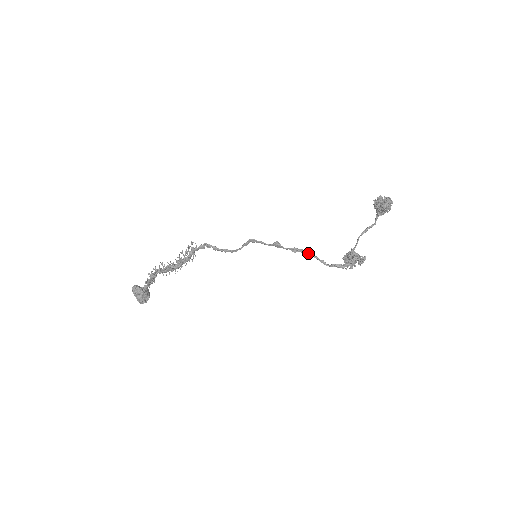
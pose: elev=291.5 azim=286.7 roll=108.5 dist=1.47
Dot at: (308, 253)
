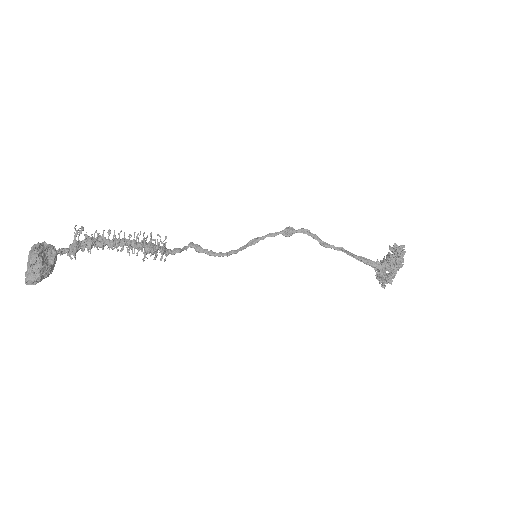
Dot at: (329, 244)
